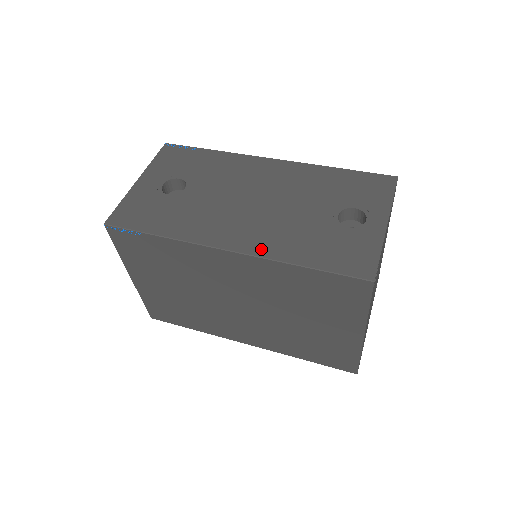
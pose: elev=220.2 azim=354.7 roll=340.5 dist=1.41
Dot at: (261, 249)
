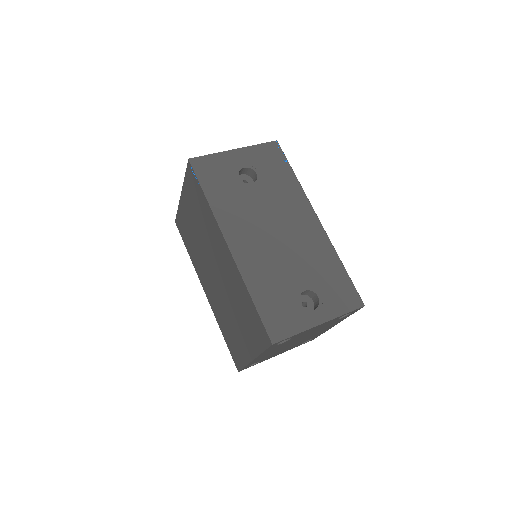
Dot at: (244, 264)
